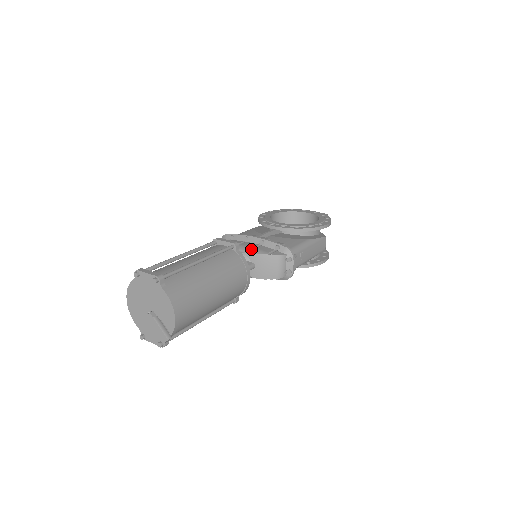
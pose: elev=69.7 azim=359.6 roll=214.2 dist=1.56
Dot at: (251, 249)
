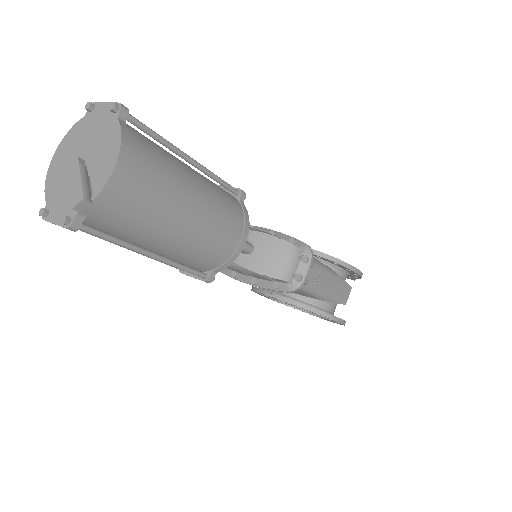
Dot at: (256, 229)
